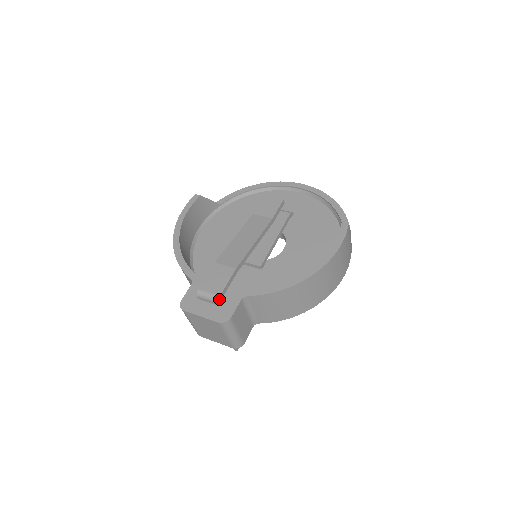
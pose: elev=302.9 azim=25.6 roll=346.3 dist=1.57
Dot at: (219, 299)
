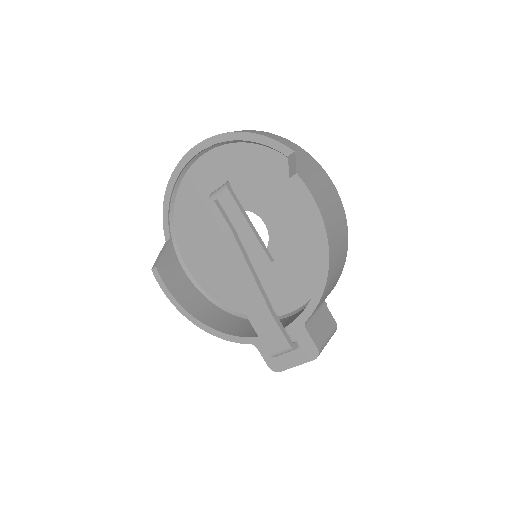
Dot at: (293, 348)
